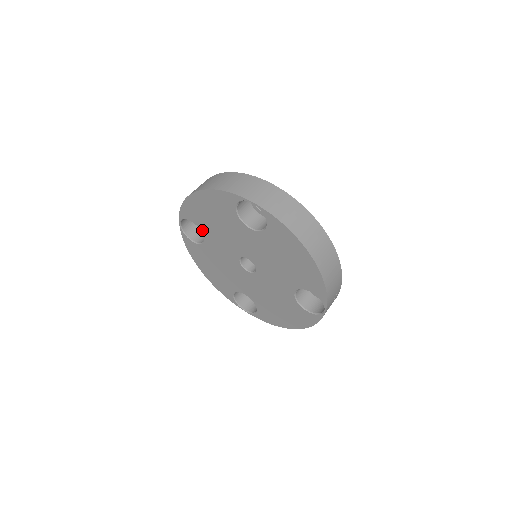
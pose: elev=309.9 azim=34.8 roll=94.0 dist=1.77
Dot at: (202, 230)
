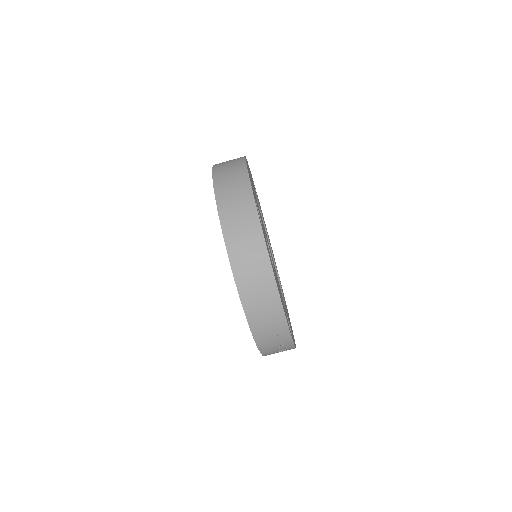
Dot at: occluded
